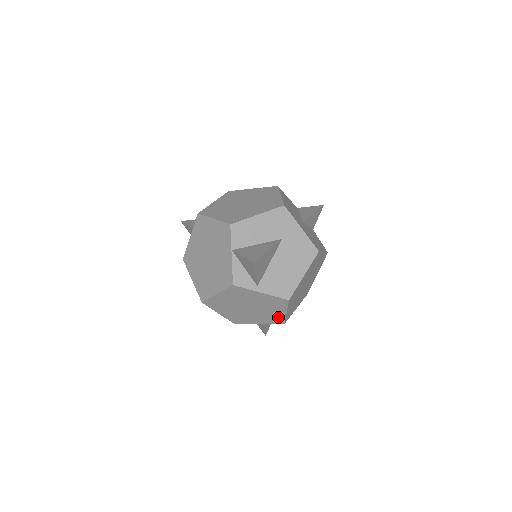
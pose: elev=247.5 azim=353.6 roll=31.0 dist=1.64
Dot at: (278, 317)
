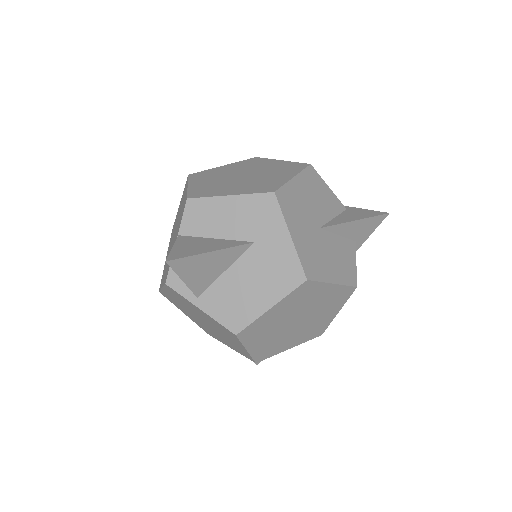
Dot at: (243, 351)
